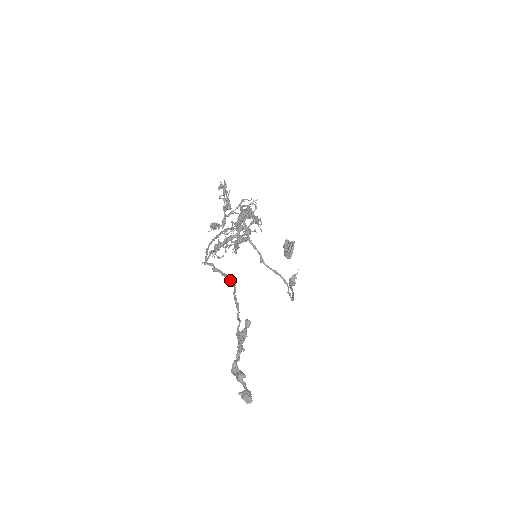
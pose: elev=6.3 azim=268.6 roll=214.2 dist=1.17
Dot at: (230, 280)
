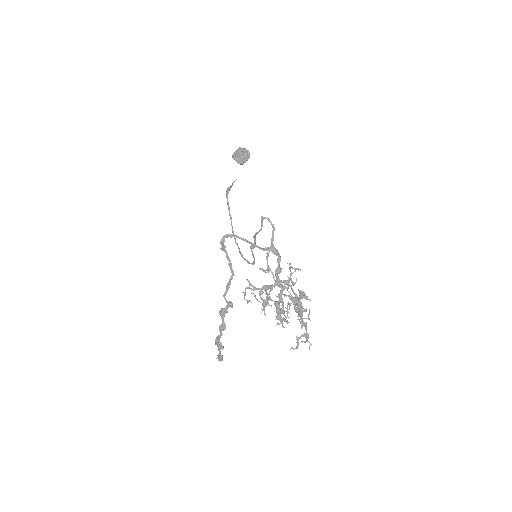
Dot at: occluded
